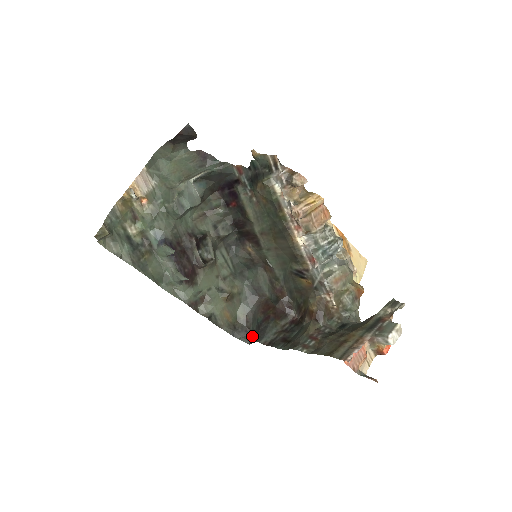
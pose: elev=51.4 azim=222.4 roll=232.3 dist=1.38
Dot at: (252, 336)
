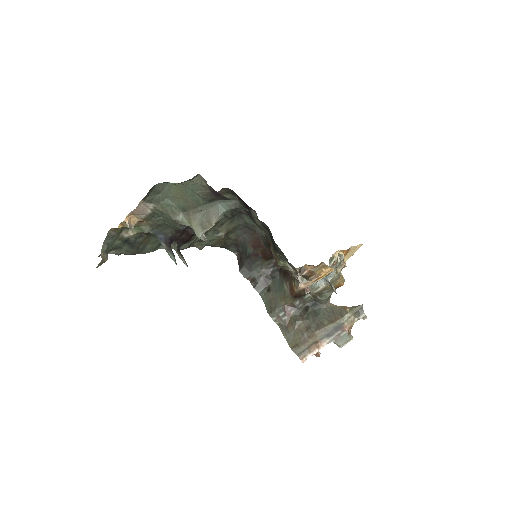
Dot at: (240, 250)
